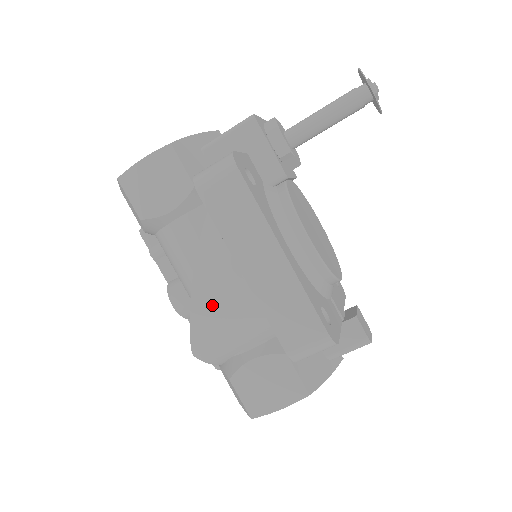
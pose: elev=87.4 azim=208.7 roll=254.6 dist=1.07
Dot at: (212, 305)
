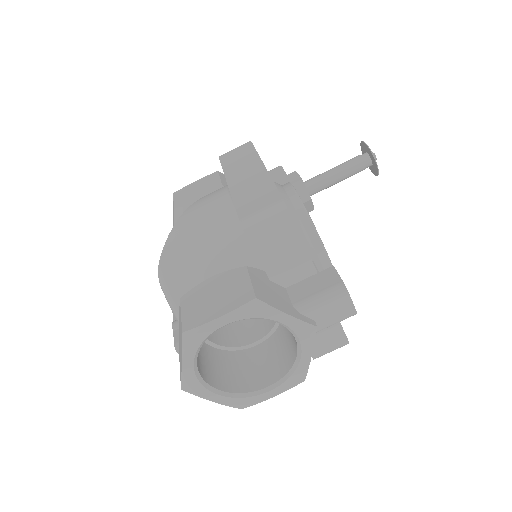
Dot at: (195, 217)
